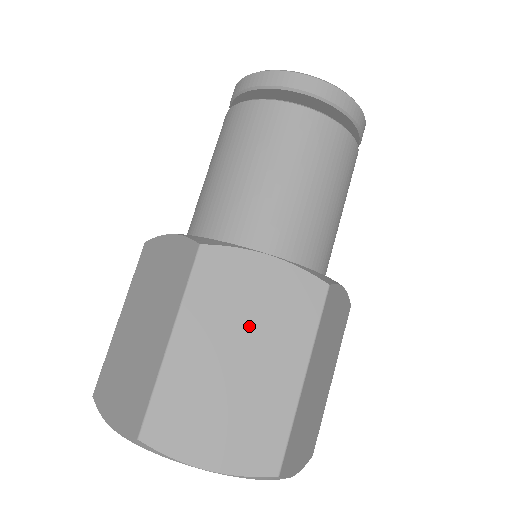
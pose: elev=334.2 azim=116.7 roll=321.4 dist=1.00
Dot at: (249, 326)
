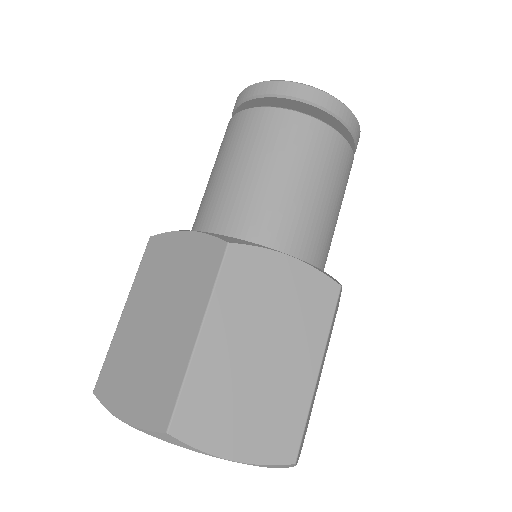
Dot at: (272, 322)
